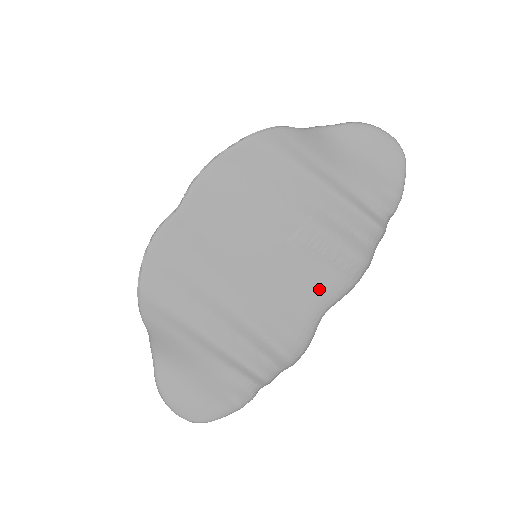
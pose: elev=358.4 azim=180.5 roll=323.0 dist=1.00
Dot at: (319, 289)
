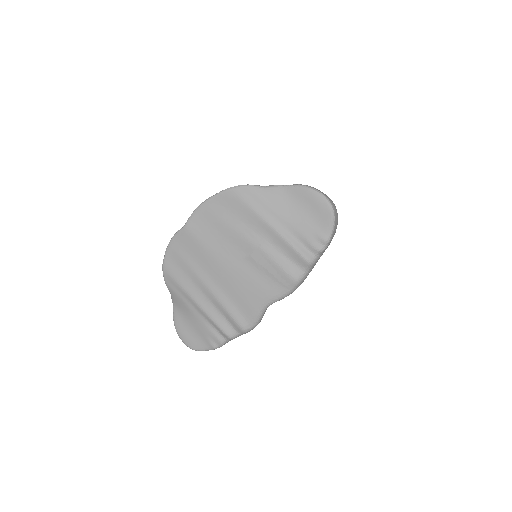
Dot at: (263, 291)
